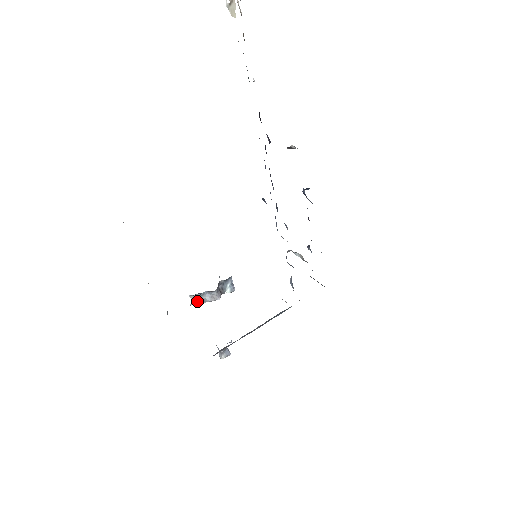
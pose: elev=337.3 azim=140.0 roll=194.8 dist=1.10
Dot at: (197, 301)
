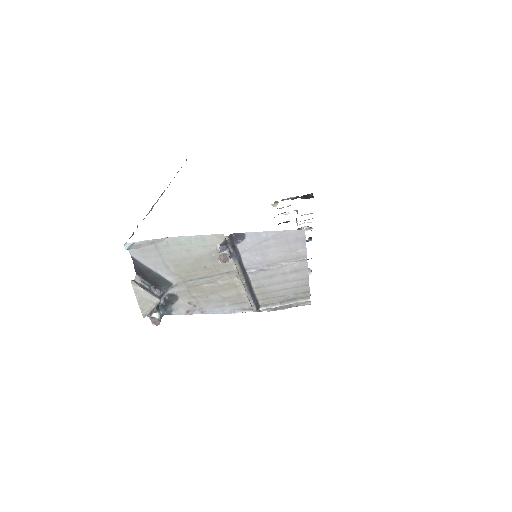
Dot at: (139, 284)
